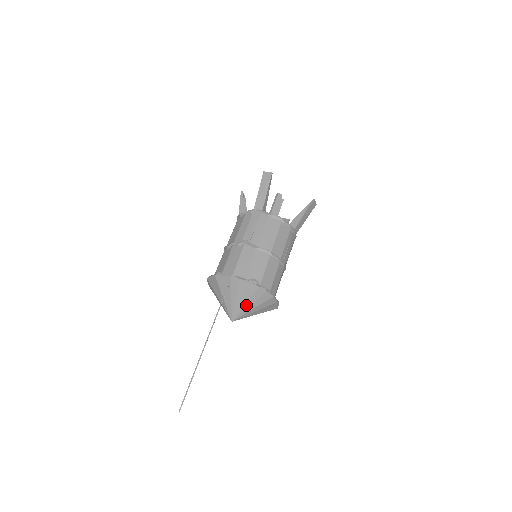
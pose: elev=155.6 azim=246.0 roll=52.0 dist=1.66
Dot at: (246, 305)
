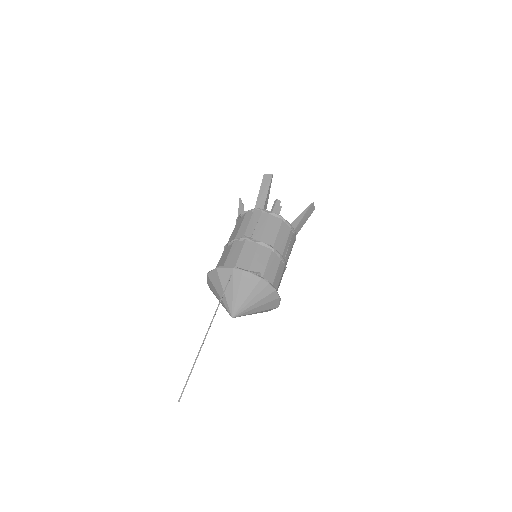
Dot at: (248, 299)
